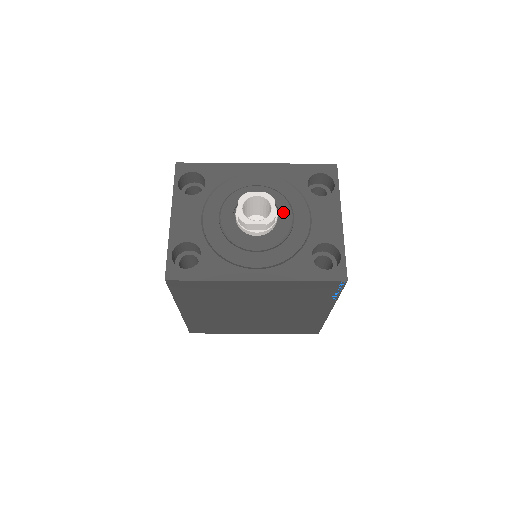
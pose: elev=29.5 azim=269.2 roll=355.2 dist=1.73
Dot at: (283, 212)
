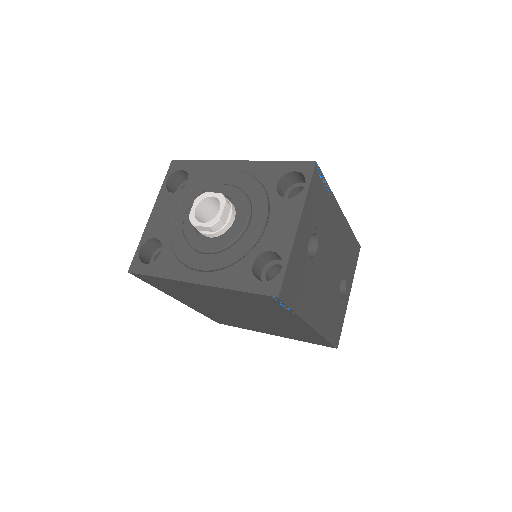
Dot at: (240, 214)
